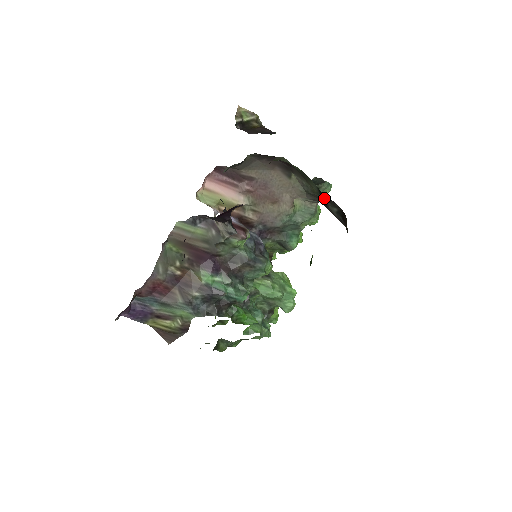
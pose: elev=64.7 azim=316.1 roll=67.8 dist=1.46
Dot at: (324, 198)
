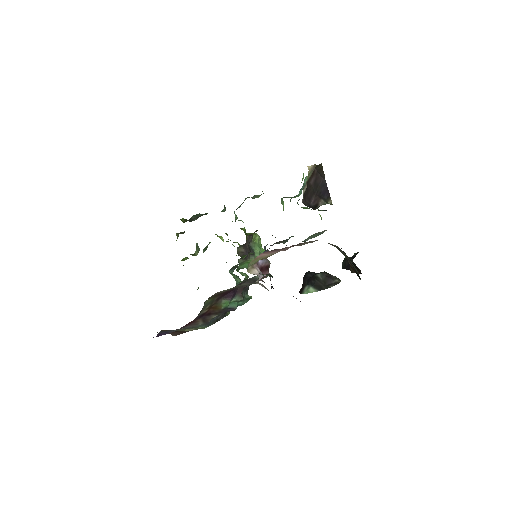
Dot at: occluded
